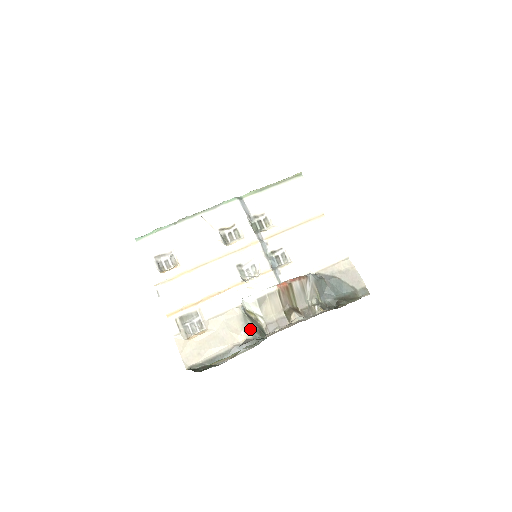
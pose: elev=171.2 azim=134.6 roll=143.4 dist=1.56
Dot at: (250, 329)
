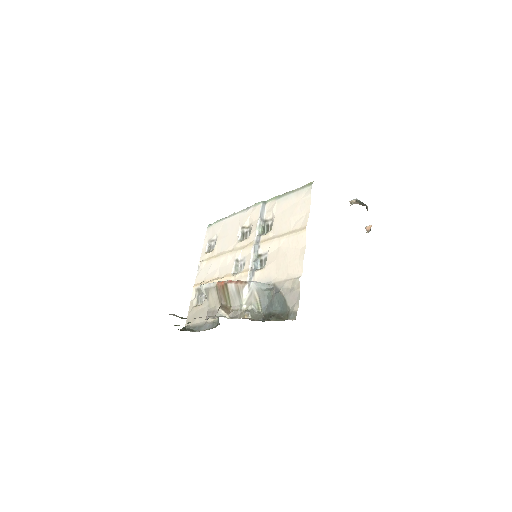
Dot at: occluded
